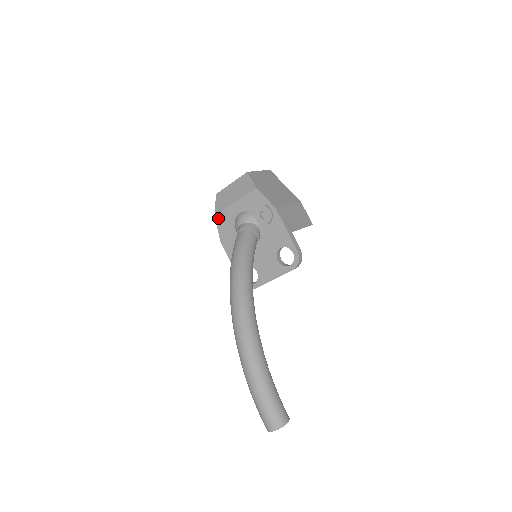
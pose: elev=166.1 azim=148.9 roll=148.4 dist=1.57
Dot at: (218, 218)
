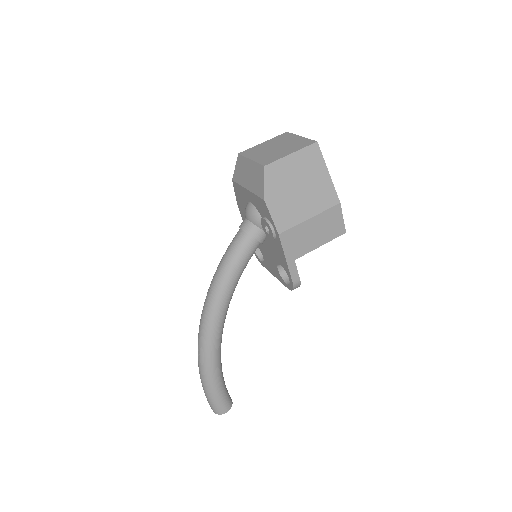
Dot at: (234, 185)
